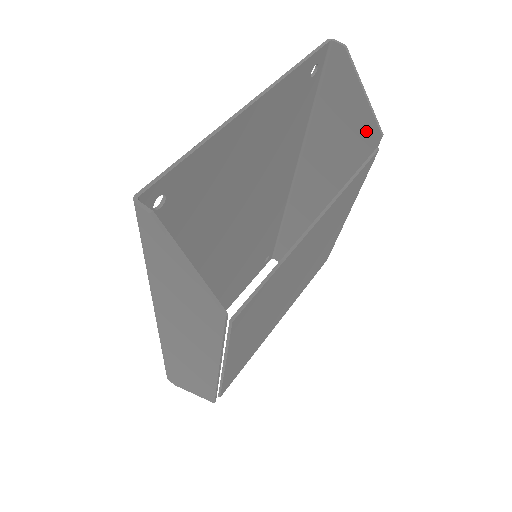
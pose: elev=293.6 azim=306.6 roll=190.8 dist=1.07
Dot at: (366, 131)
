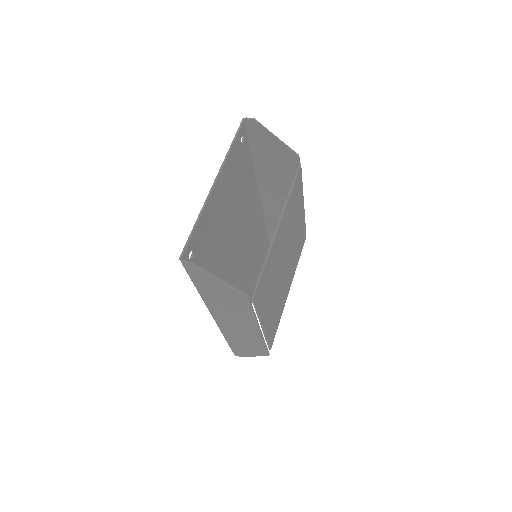
Dot at: (288, 157)
